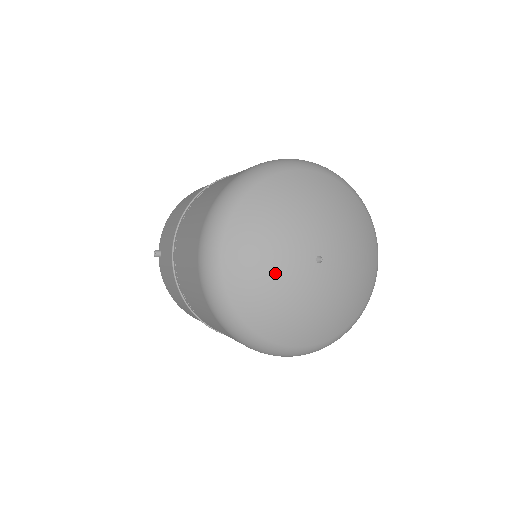
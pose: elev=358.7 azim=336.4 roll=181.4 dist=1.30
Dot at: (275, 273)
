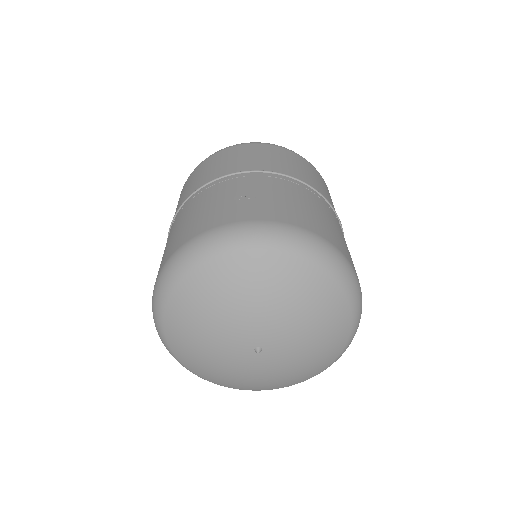
Dot at: (214, 358)
